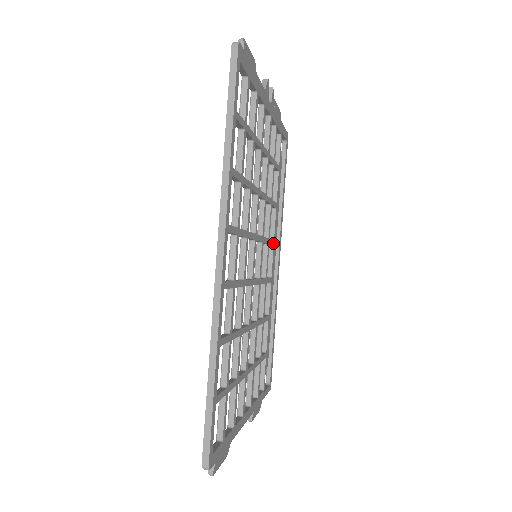
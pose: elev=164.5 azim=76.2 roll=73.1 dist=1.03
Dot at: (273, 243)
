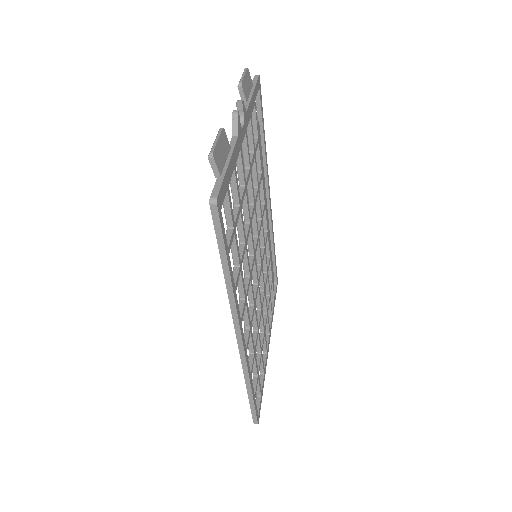
Dot at: (264, 207)
